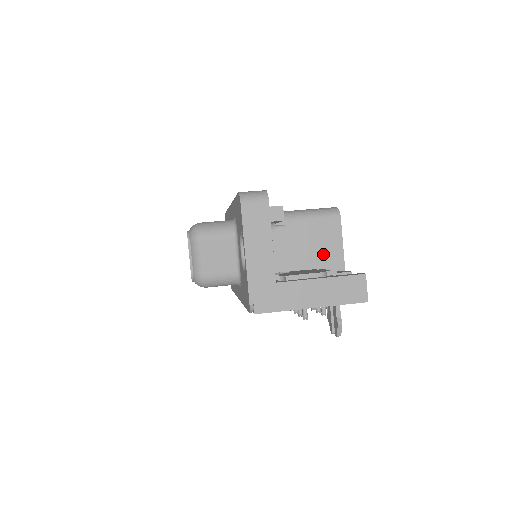
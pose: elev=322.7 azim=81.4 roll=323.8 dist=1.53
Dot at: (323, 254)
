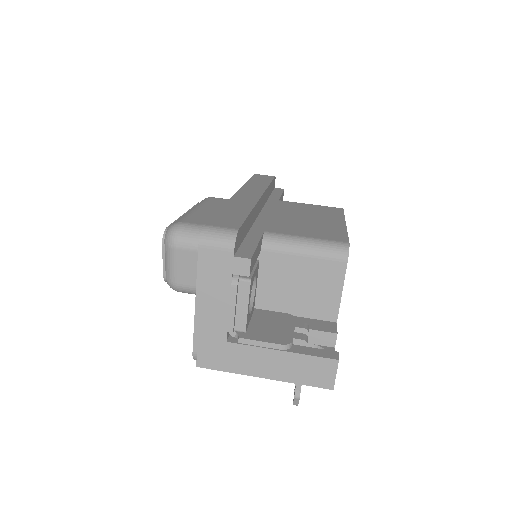
Dot at: (314, 298)
